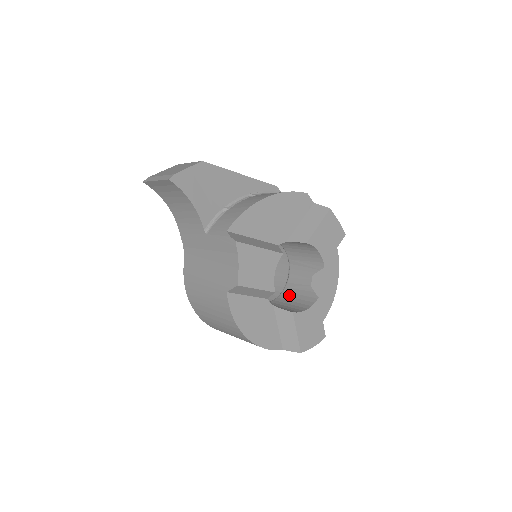
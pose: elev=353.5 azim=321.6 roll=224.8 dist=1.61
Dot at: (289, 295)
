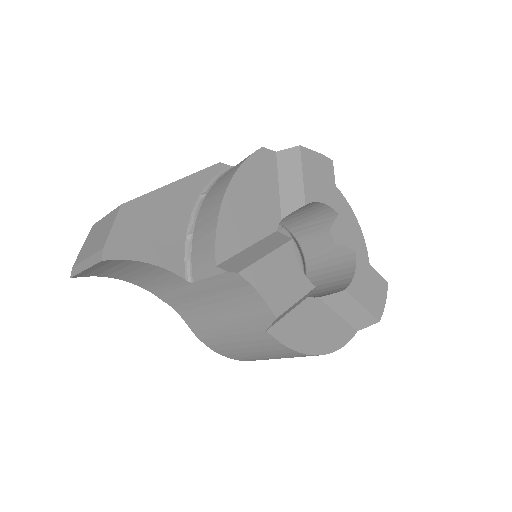
Dot at: (318, 268)
